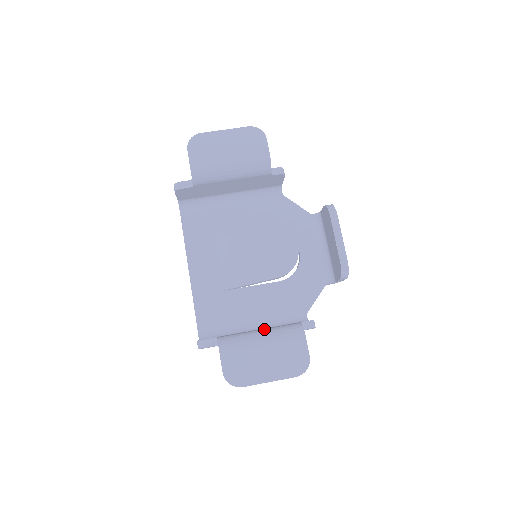
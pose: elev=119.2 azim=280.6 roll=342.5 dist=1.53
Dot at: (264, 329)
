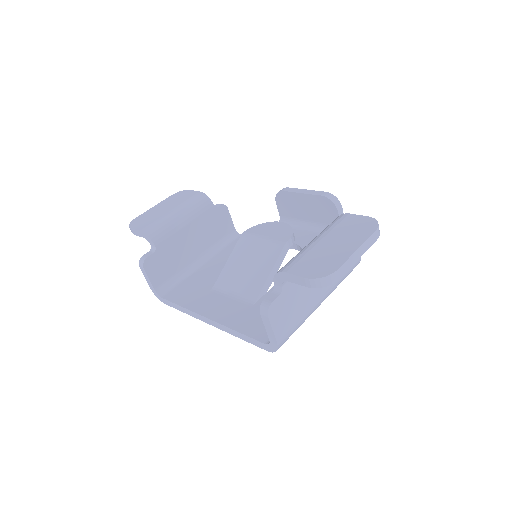
Dot at: occluded
